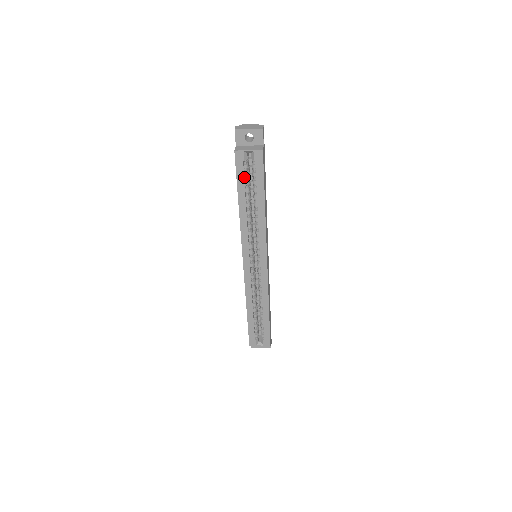
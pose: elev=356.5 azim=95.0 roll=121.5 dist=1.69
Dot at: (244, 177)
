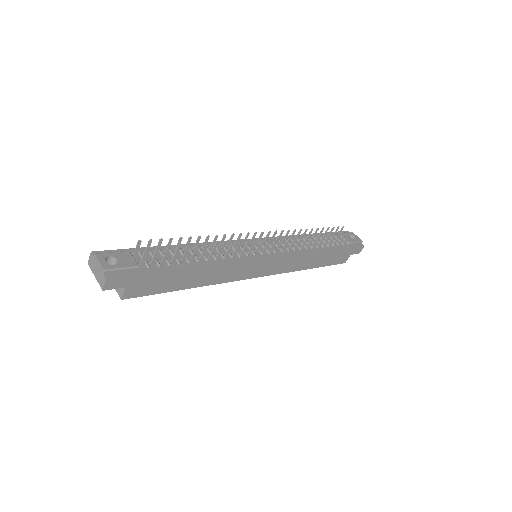
Dot at: occluded
